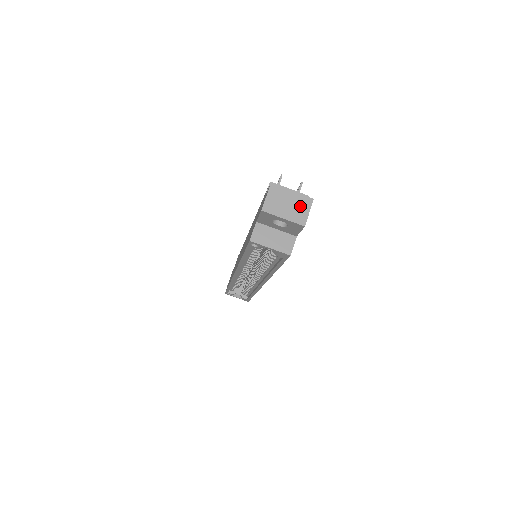
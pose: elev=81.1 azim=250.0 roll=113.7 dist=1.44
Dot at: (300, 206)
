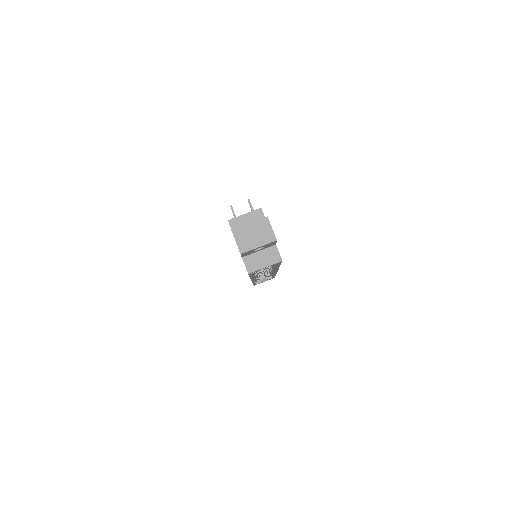
Dot at: (263, 229)
